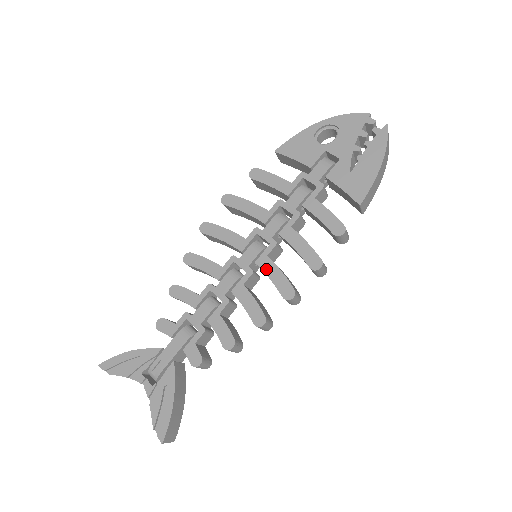
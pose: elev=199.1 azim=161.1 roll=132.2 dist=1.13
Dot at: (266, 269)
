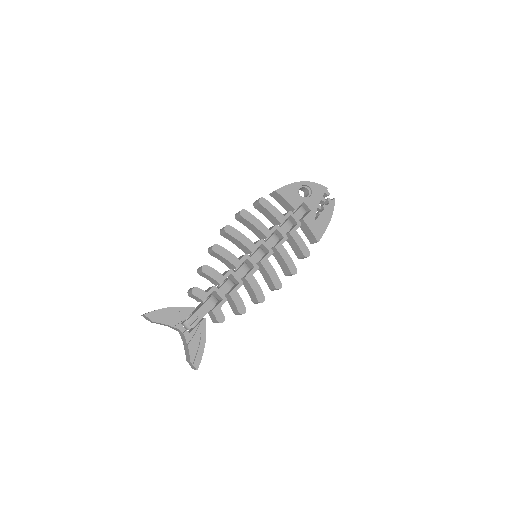
Dot at: (267, 268)
